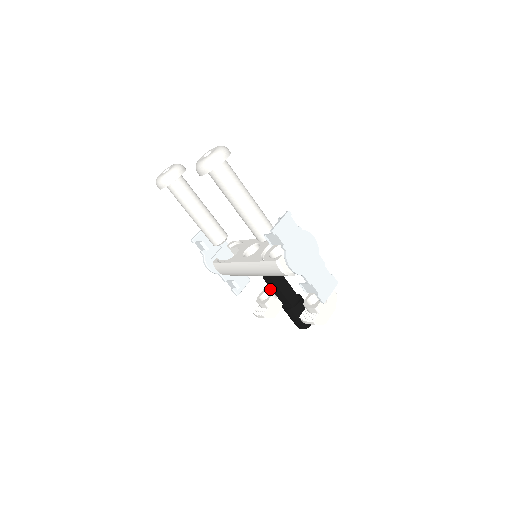
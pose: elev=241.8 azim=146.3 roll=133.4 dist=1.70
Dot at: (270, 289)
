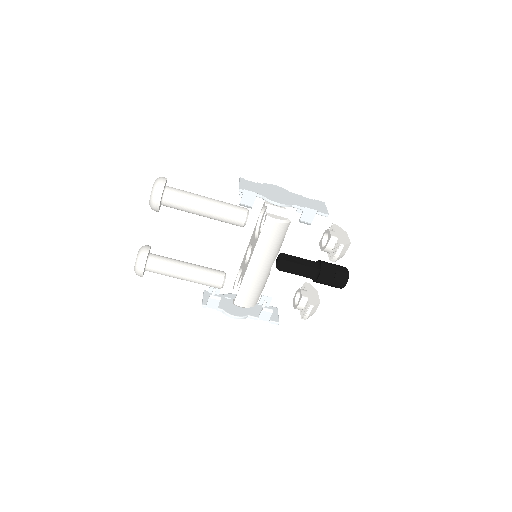
Dot at: (296, 292)
